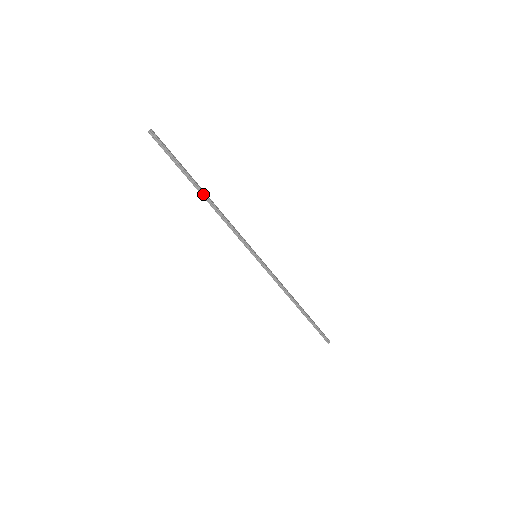
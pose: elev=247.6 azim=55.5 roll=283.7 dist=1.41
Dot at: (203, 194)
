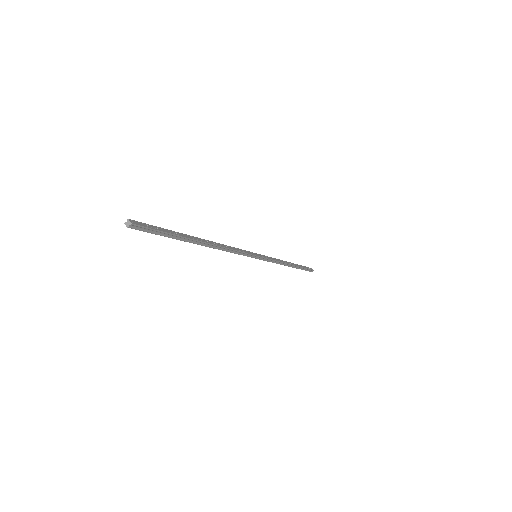
Dot at: (202, 243)
